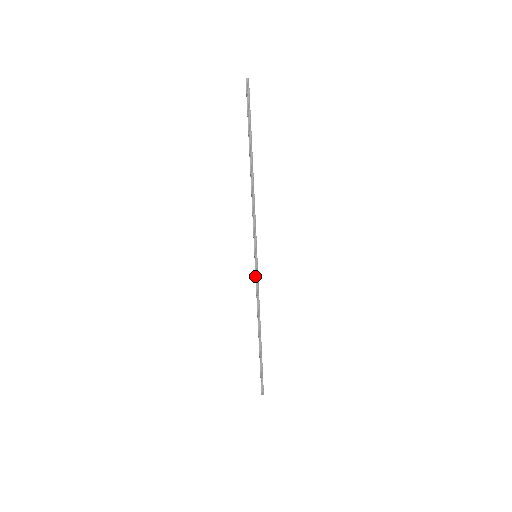
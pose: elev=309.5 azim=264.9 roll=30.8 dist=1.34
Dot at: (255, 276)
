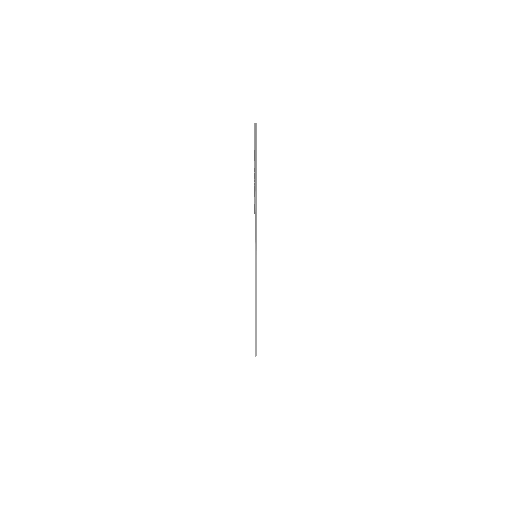
Dot at: occluded
